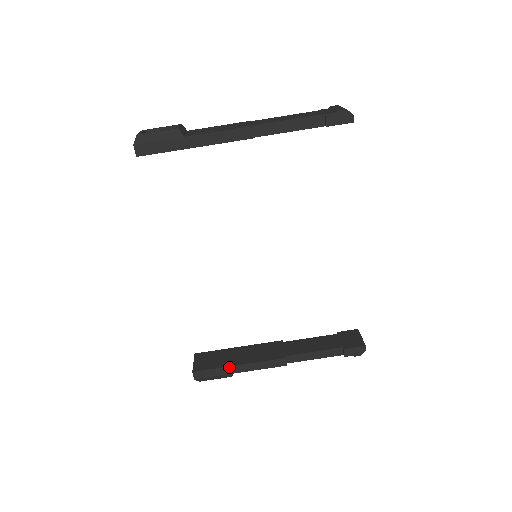
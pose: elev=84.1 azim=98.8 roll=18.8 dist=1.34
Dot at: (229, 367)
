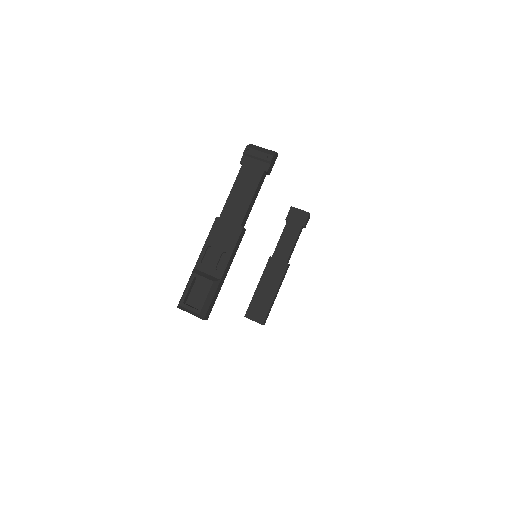
Dot at: (273, 301)
